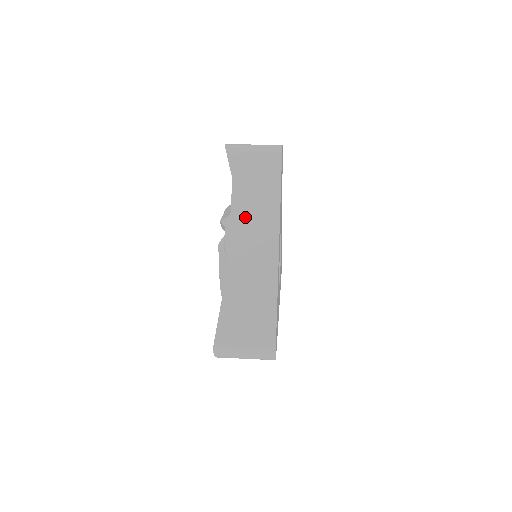
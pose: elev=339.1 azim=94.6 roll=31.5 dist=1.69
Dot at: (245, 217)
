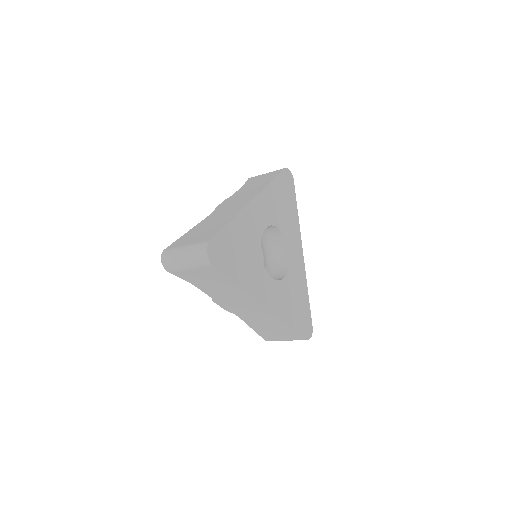
Dot at: (239, 195)
